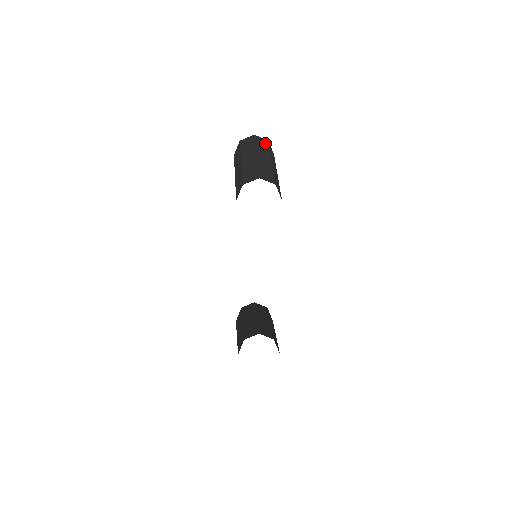
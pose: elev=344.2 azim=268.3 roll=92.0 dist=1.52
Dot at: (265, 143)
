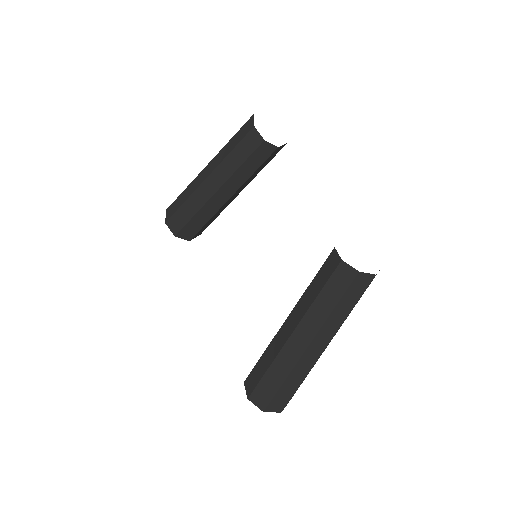
Dot at: occluded
